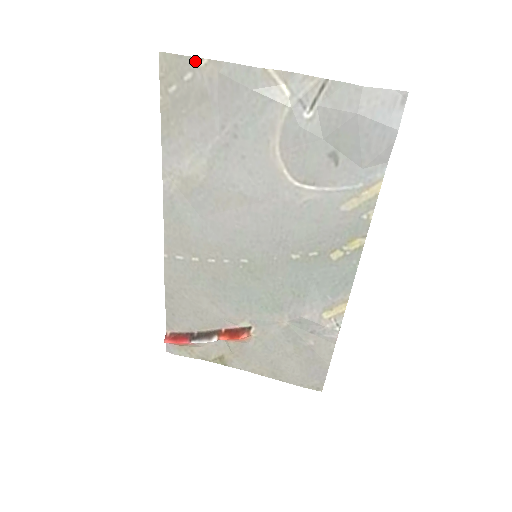
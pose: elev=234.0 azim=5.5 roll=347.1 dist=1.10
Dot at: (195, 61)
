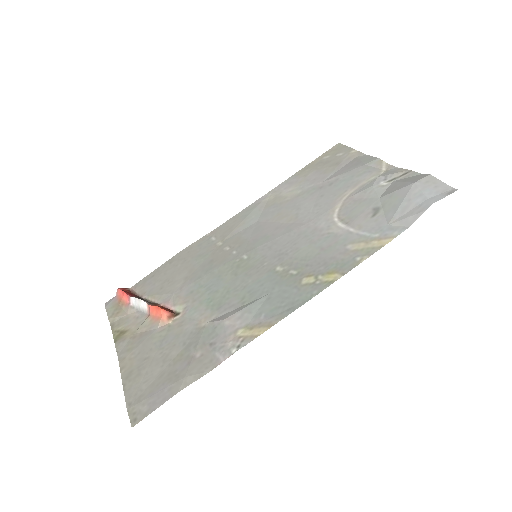
Dot at: (351, 150)
